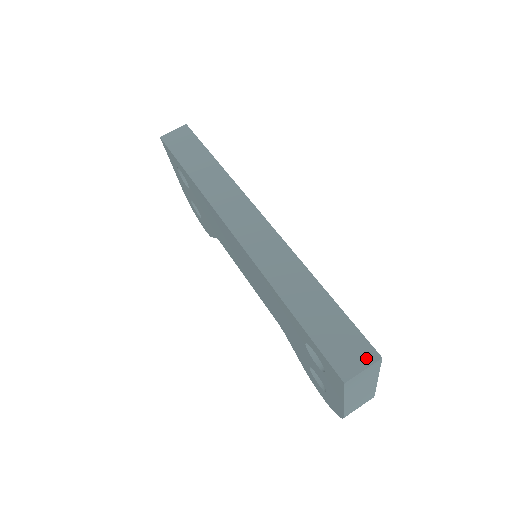
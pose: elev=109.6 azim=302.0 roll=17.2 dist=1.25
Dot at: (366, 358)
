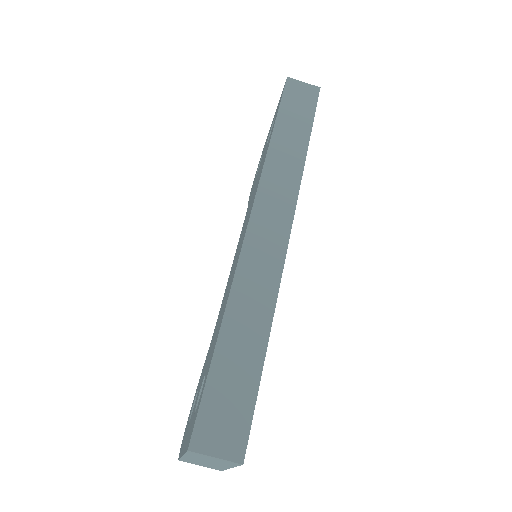
Dot at: (230, 449)
